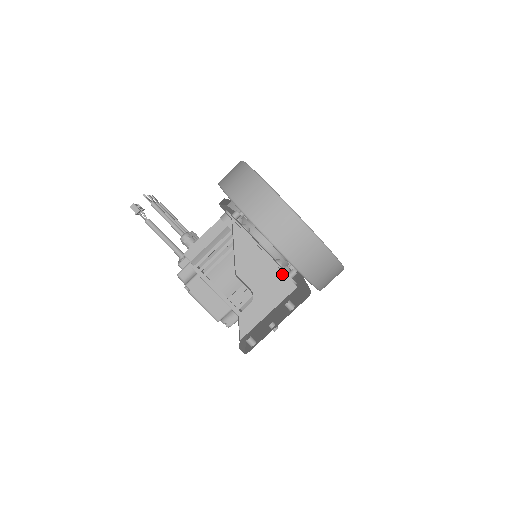
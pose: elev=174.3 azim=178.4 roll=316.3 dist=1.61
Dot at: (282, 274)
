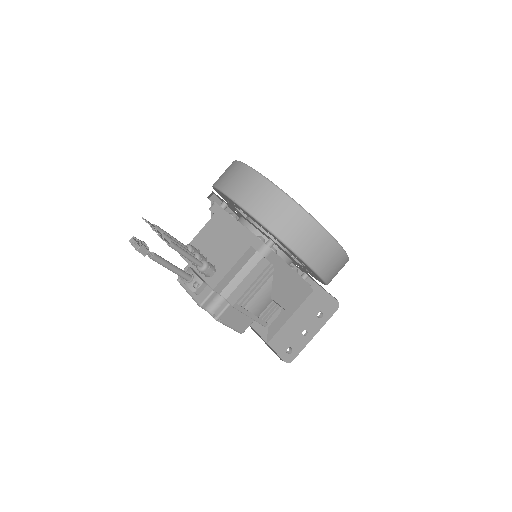
Dot at: (305, 285)
